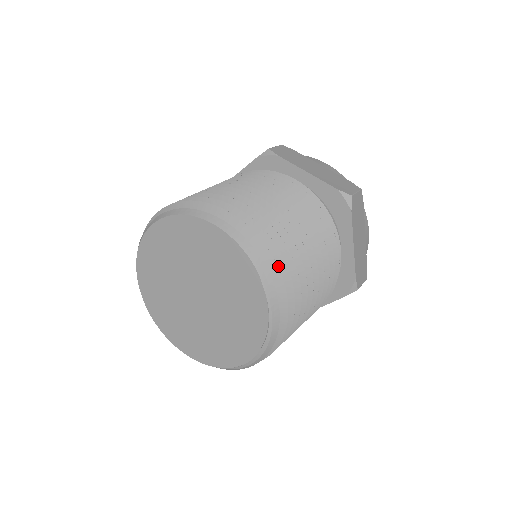
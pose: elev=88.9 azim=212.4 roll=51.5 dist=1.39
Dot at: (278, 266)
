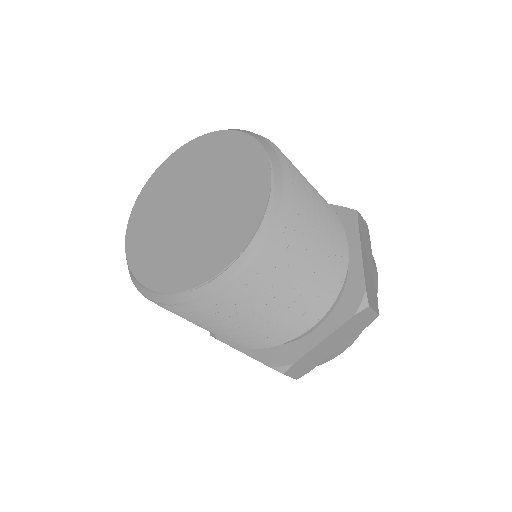
Dot at: occluded
